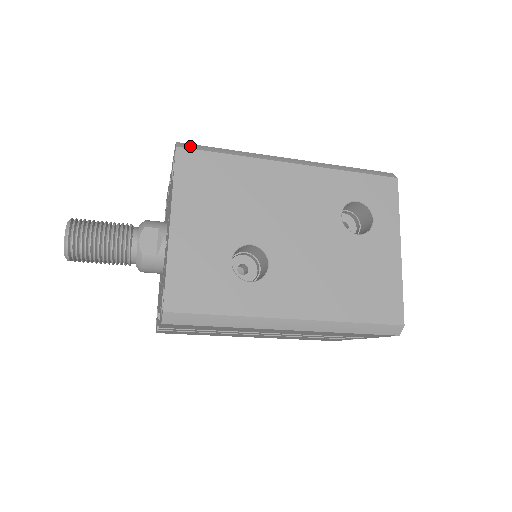
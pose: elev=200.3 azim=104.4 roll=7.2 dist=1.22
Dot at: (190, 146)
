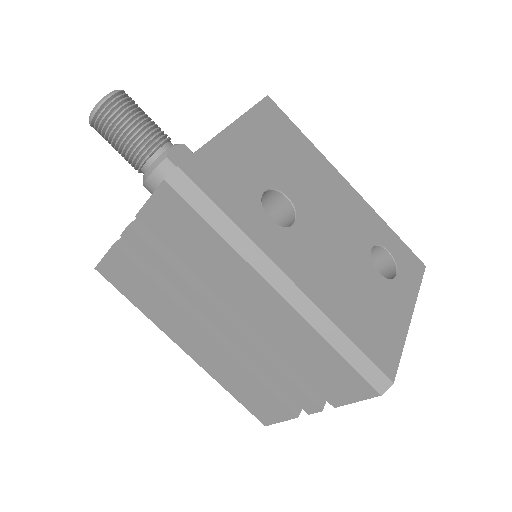
Dot at: (277, 107)
